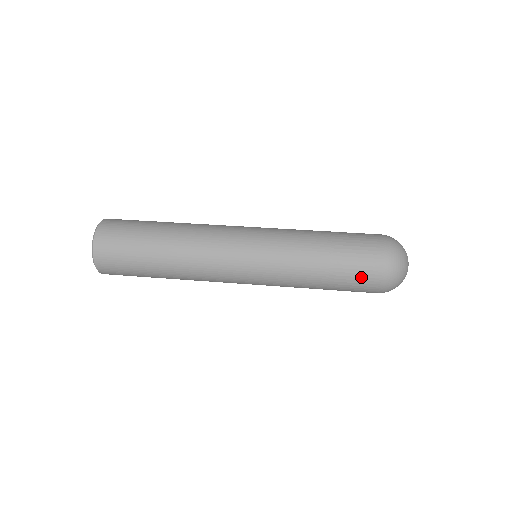
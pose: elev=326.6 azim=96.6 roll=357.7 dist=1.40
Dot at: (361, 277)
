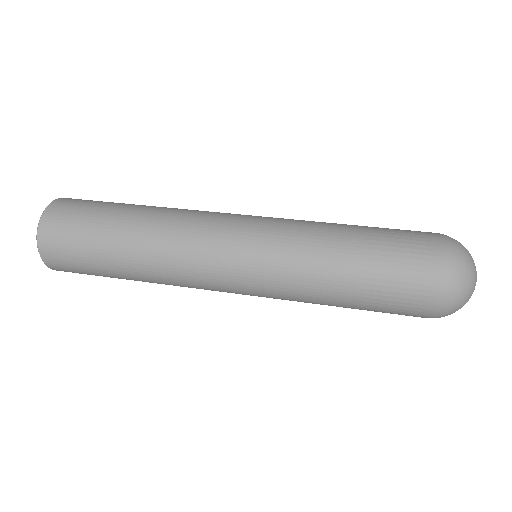
Dot at: (406, 282)
